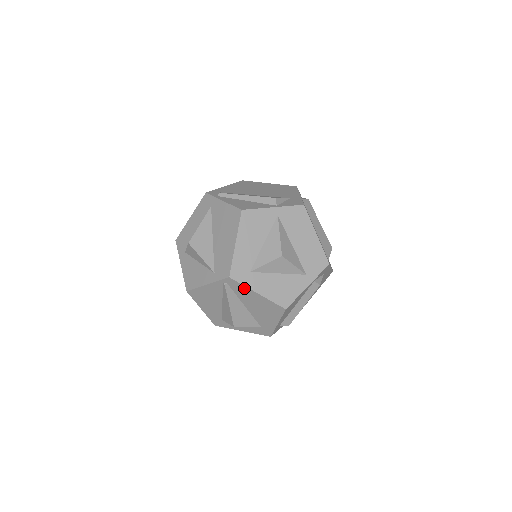
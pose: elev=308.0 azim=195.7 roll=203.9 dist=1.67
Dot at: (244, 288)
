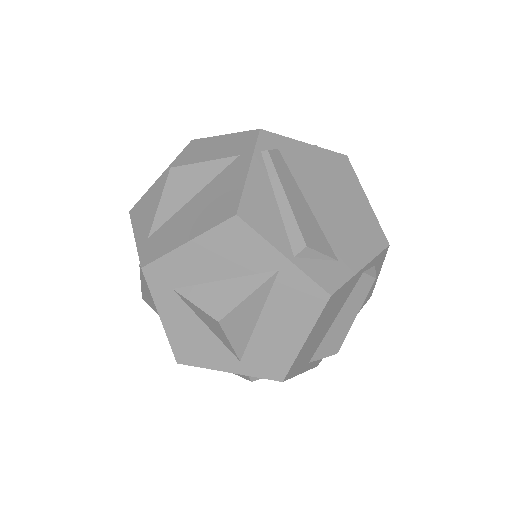
Dot at: (152, 294)
